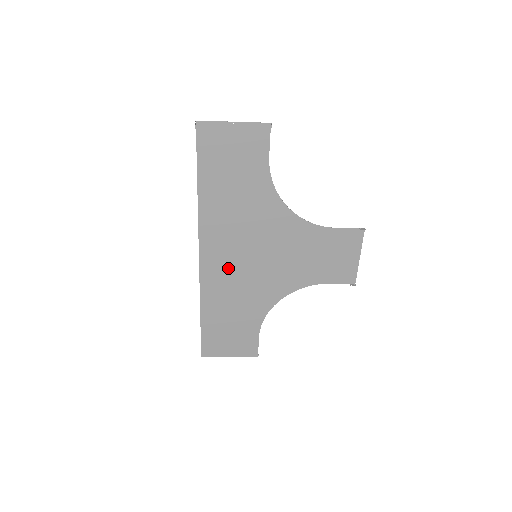
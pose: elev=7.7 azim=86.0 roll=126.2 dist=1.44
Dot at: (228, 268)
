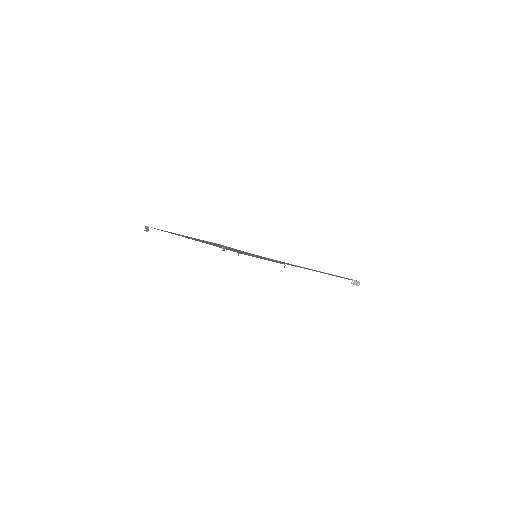
Dot at: occluded
